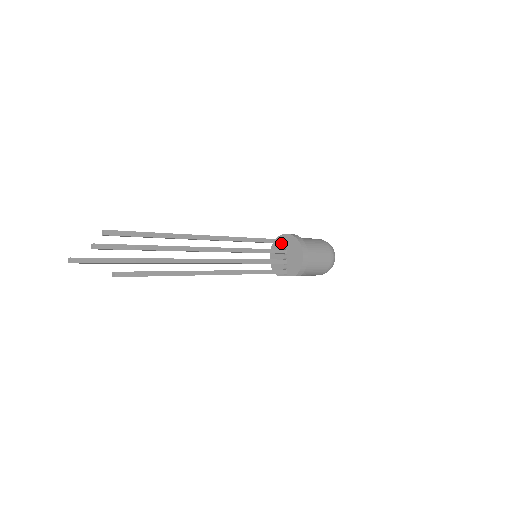
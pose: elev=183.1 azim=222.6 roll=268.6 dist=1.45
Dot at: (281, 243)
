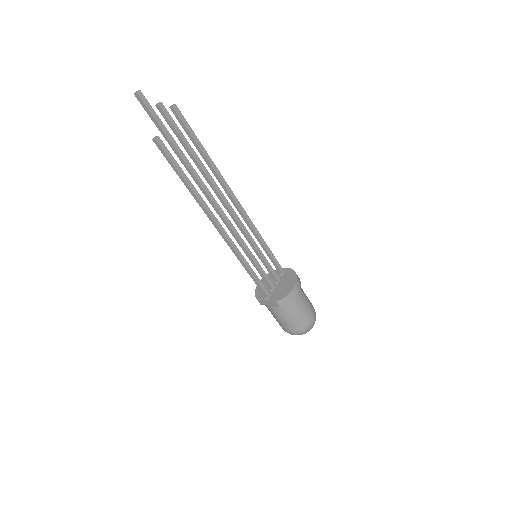
Dot at: (279, 271)
